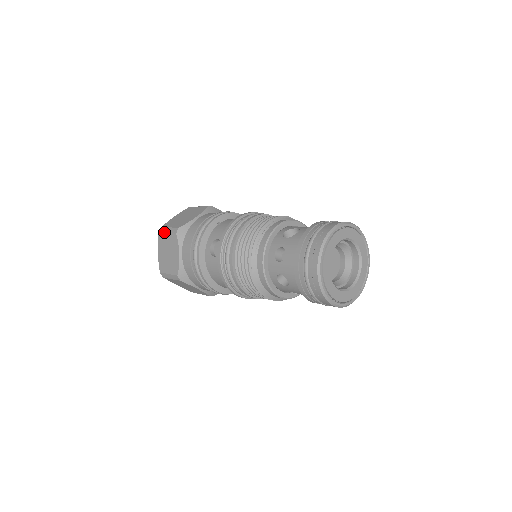
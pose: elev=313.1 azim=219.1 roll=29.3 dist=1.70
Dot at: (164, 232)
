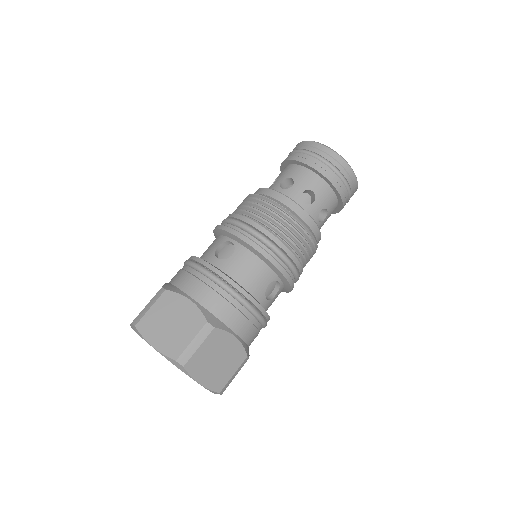
Dot at: (144, 313)
